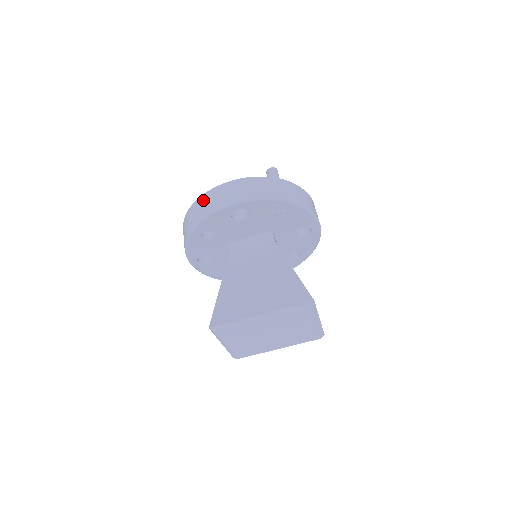
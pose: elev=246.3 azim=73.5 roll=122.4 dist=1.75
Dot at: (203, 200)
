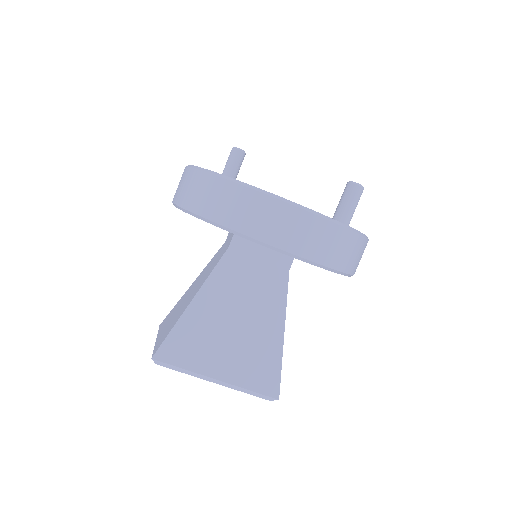
Dot at: (244, 199)
